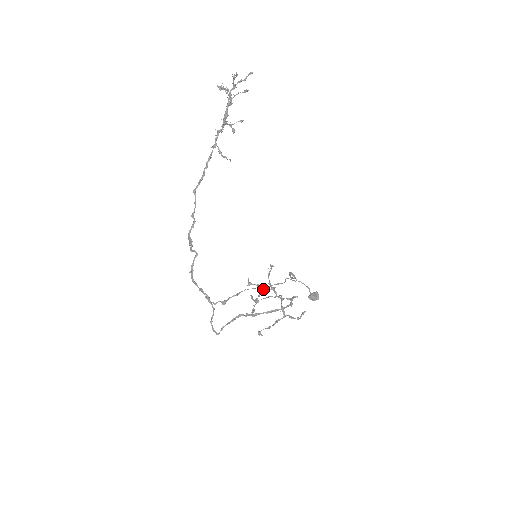
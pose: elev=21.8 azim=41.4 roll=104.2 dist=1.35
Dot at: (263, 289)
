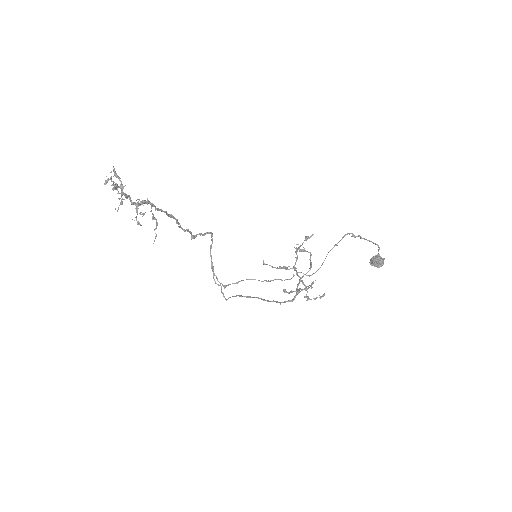
Dot at: (281, 267)
